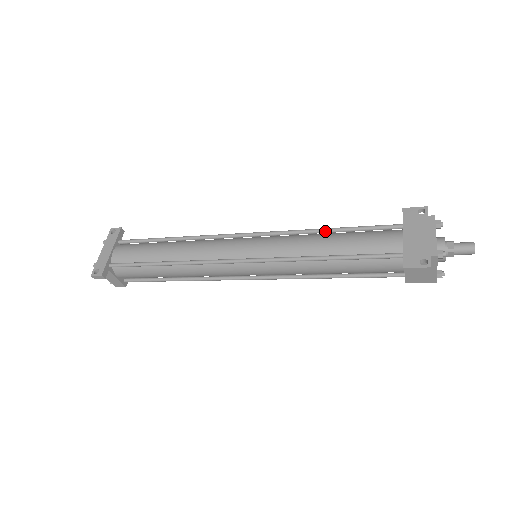
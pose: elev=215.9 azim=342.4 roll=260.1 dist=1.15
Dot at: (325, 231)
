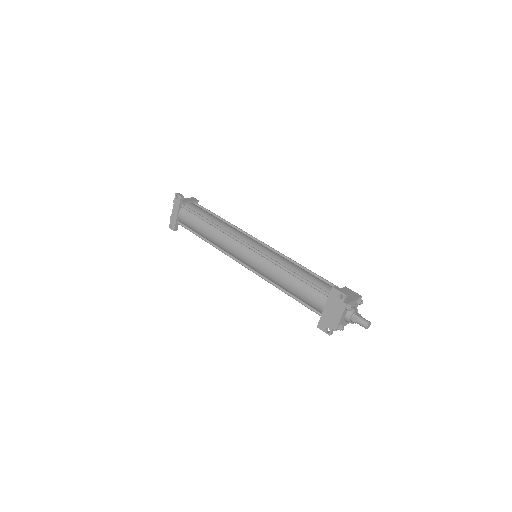
Dot at: (289, 273)
